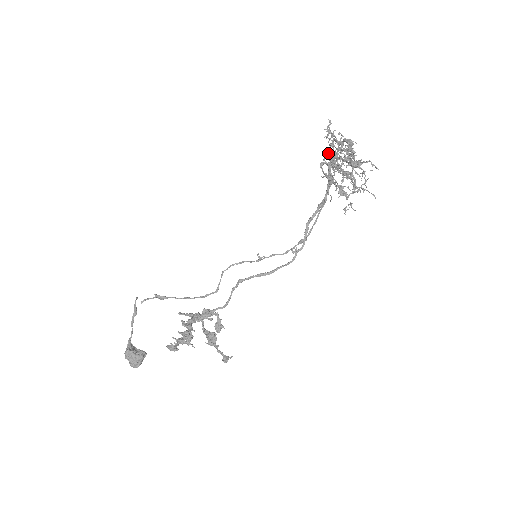
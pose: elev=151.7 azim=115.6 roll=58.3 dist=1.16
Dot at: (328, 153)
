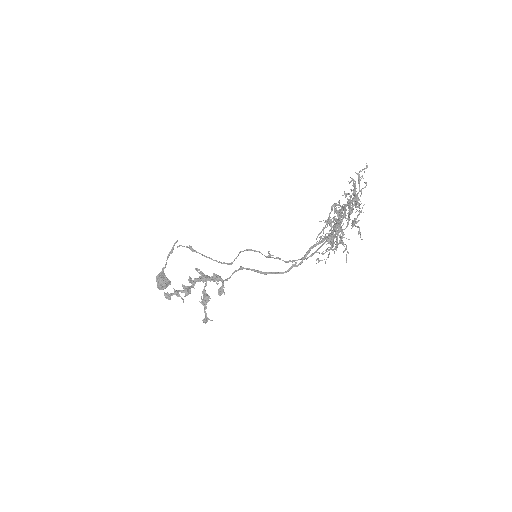
Dot at: occluded
